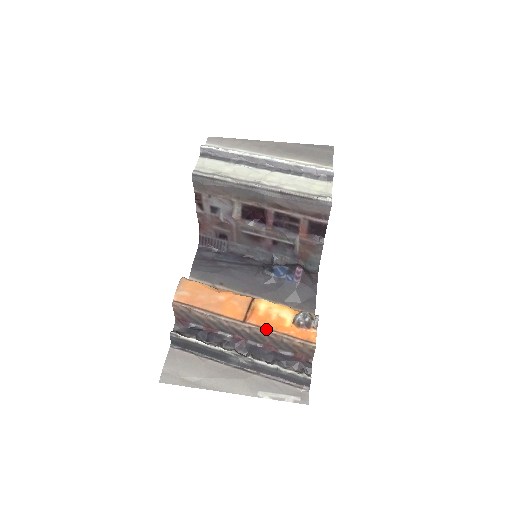
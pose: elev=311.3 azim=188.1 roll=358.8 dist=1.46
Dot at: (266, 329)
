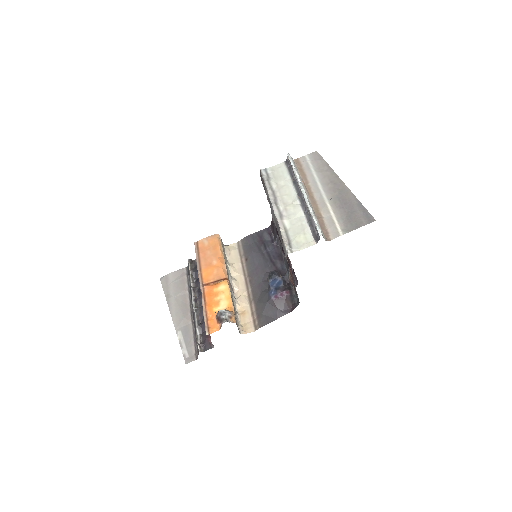
Dot at: (204, 300)
